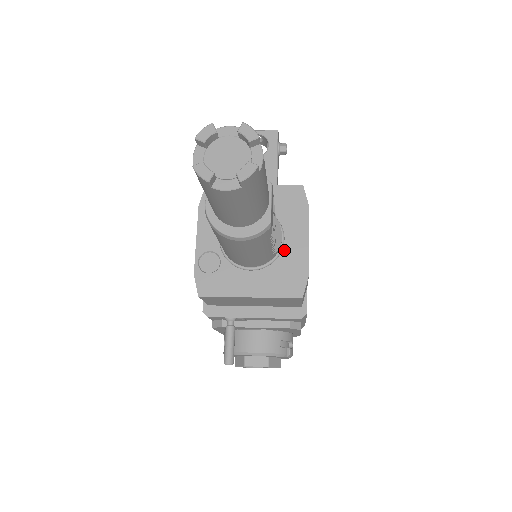
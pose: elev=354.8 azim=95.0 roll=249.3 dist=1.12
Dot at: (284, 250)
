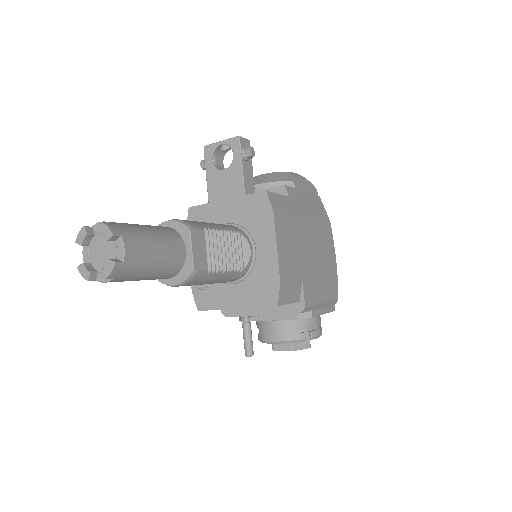
Dot at: (257, 261)
